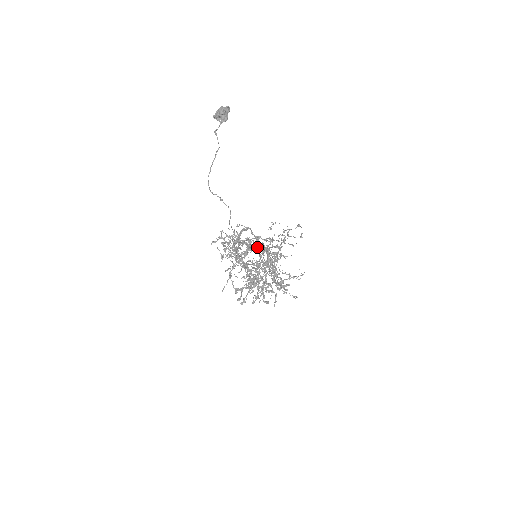
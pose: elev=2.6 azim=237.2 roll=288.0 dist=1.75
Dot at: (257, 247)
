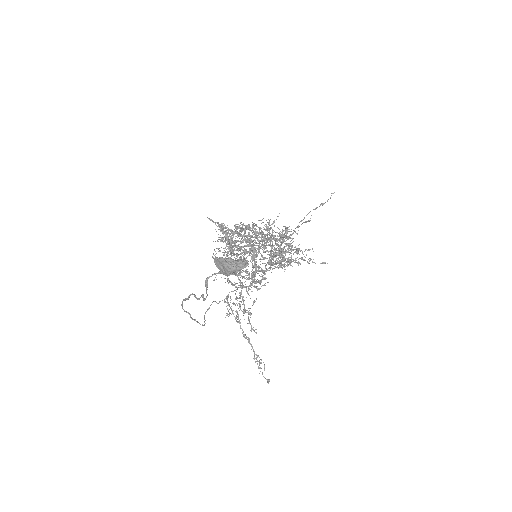
Dot at: (240, 308)
